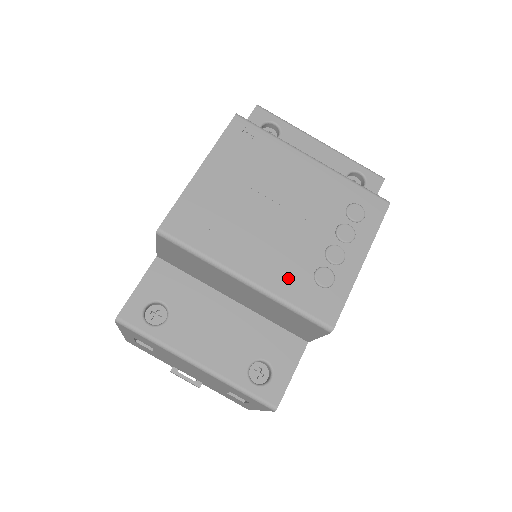
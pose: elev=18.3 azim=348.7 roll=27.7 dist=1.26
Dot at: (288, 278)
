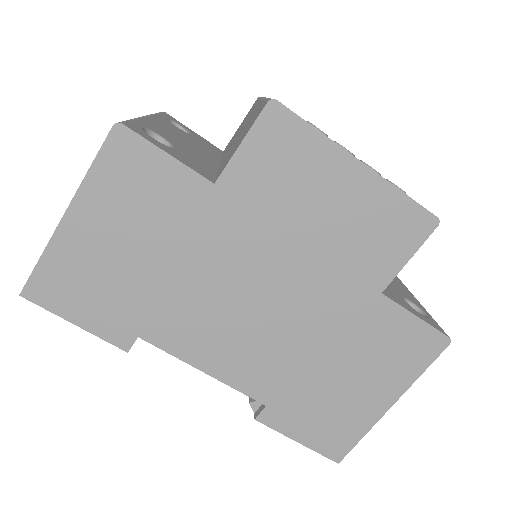
Dot at: occluded
